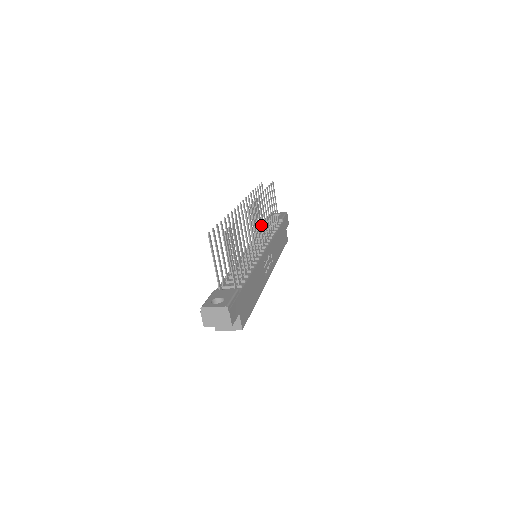
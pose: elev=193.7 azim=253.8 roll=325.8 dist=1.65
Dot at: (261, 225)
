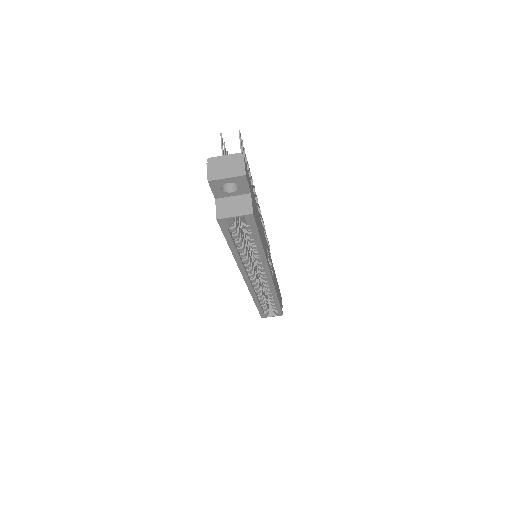
Dot at: occluded
